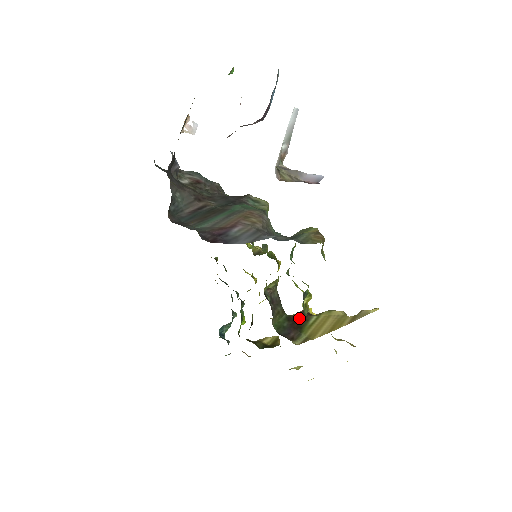
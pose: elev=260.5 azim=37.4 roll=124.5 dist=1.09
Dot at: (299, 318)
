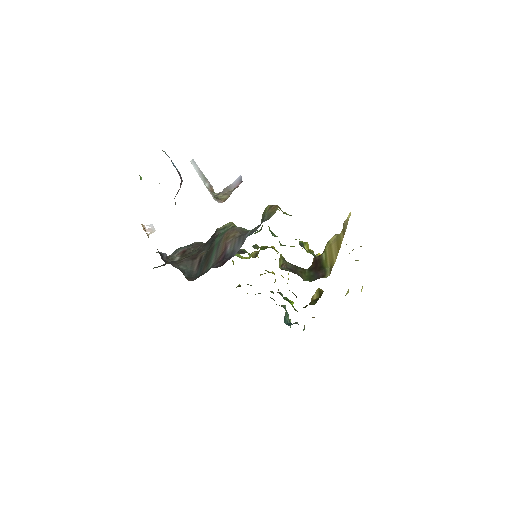
Dot at: (316, 263)
